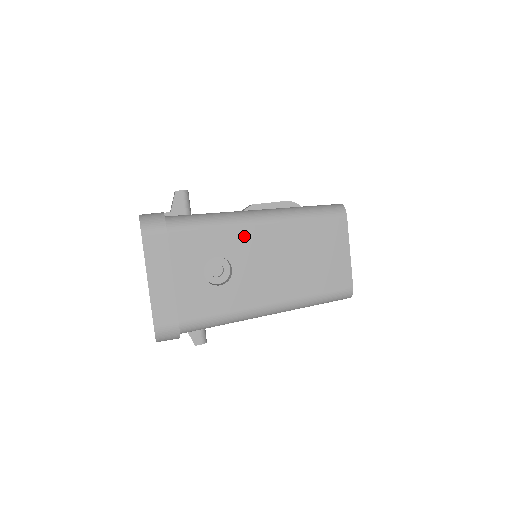
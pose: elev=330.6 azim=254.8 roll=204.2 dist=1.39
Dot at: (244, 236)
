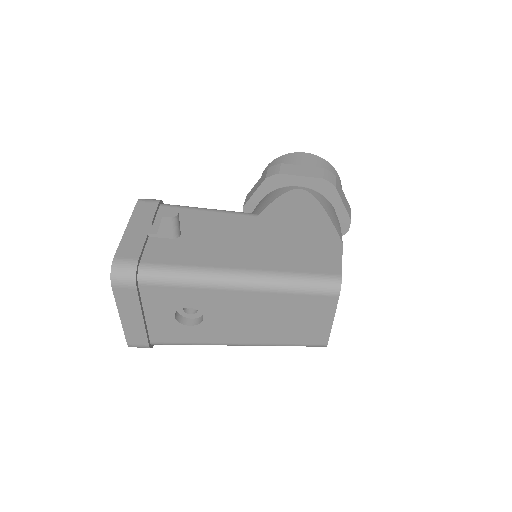
Dot at: (218, 297)
